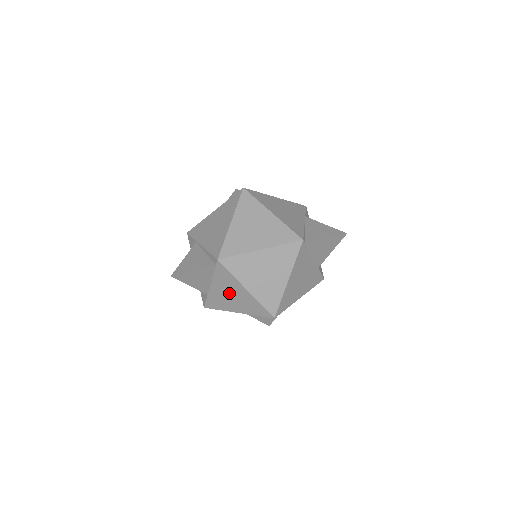
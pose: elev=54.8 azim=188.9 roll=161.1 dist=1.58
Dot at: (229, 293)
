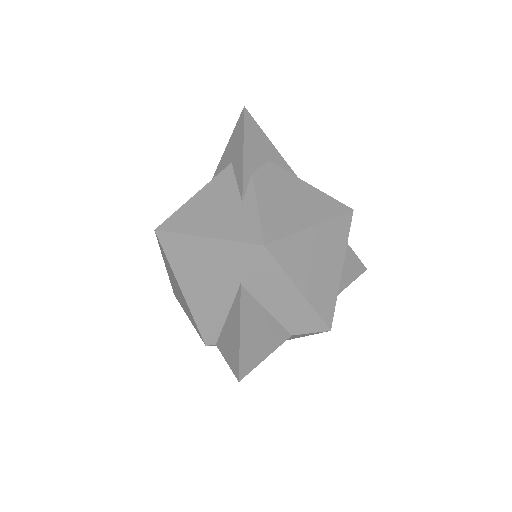
Dot at: occluded
